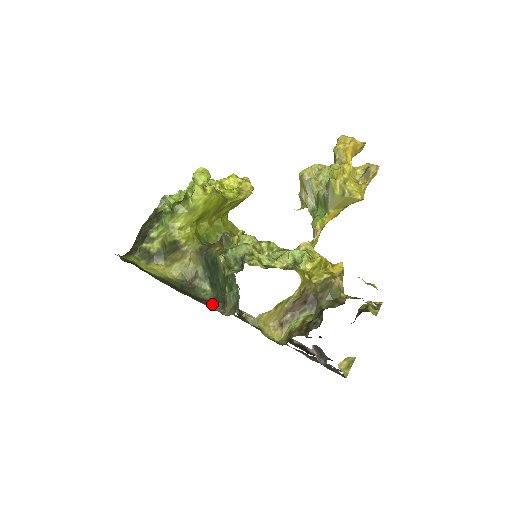
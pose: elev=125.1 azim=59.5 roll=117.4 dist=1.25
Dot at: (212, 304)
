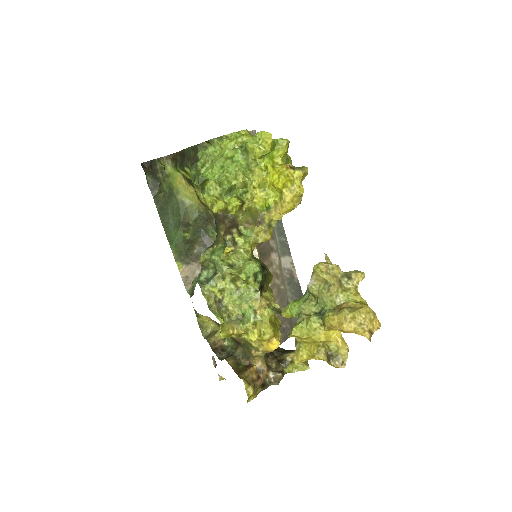
Dot at: occluded
